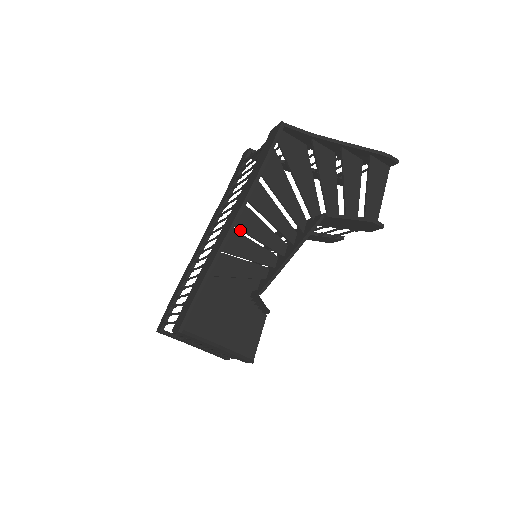
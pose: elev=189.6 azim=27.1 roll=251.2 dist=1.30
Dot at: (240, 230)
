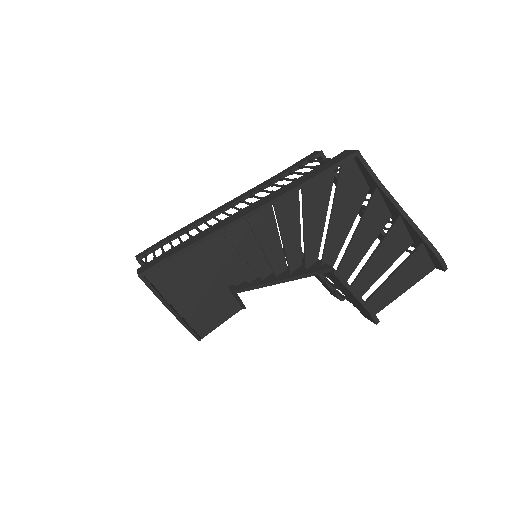
Dot at: (250, 225)
